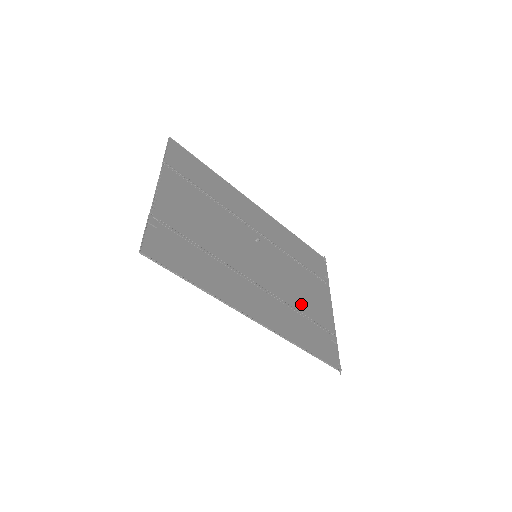
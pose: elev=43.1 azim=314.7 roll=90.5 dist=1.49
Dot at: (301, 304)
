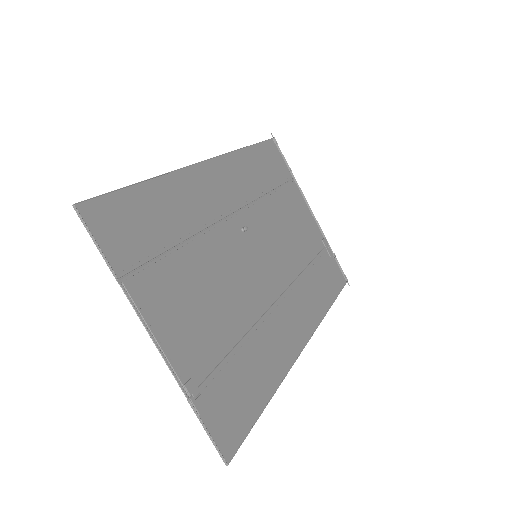
Dot at: (302, 253)
